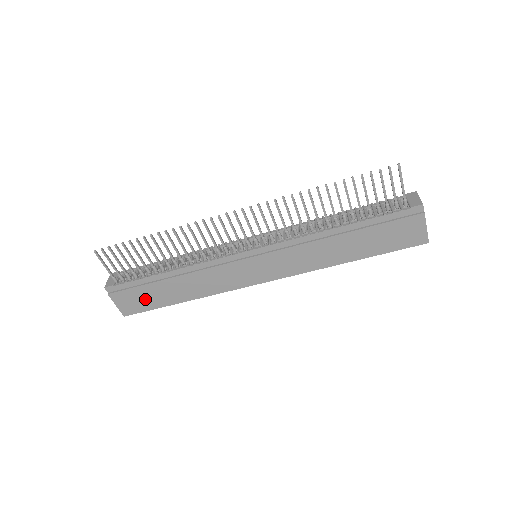
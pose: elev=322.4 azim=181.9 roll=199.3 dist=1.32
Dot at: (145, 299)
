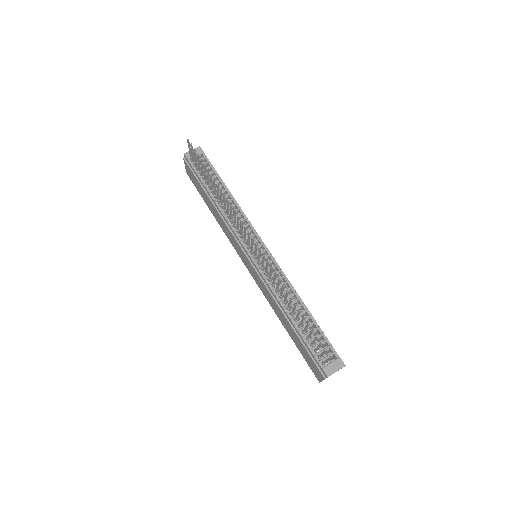
Dot at: (197, 185)
